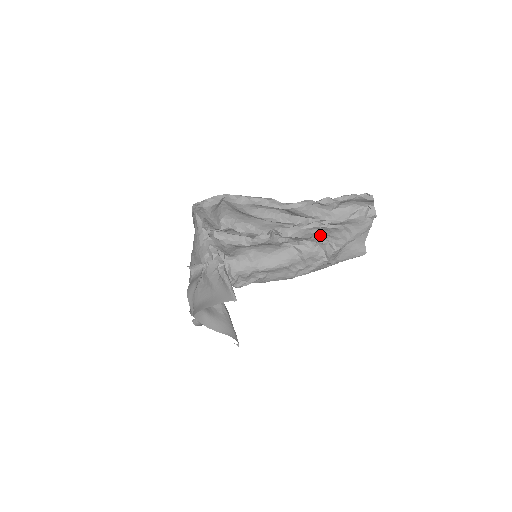
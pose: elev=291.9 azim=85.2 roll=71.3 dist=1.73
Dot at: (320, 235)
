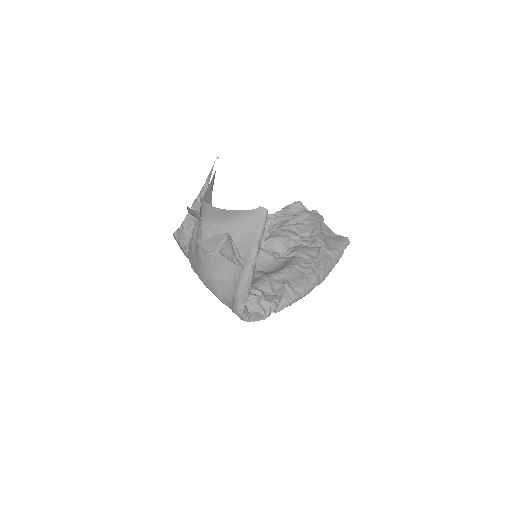
Dot at: (294, 234)
